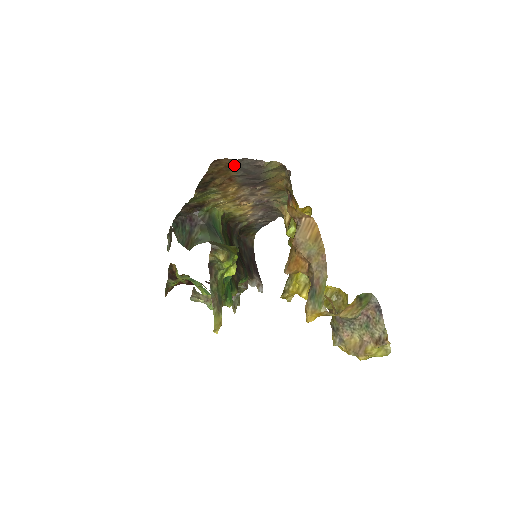
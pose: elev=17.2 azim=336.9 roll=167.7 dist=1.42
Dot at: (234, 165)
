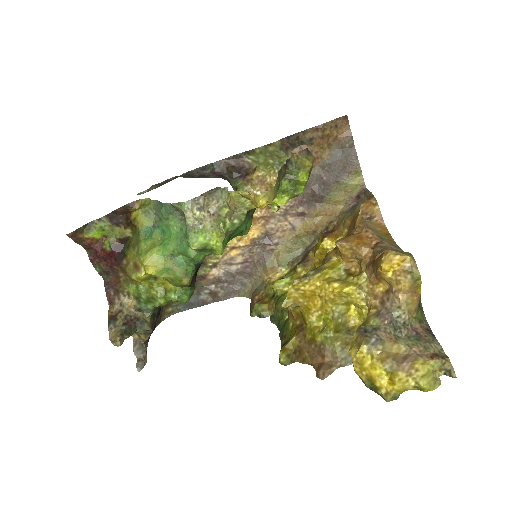
Dot at: (340, 144)
